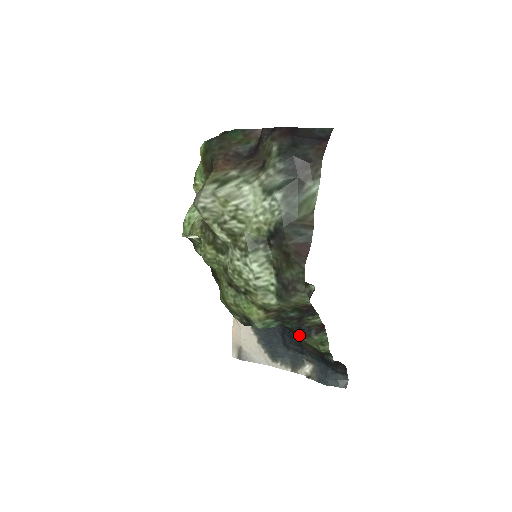
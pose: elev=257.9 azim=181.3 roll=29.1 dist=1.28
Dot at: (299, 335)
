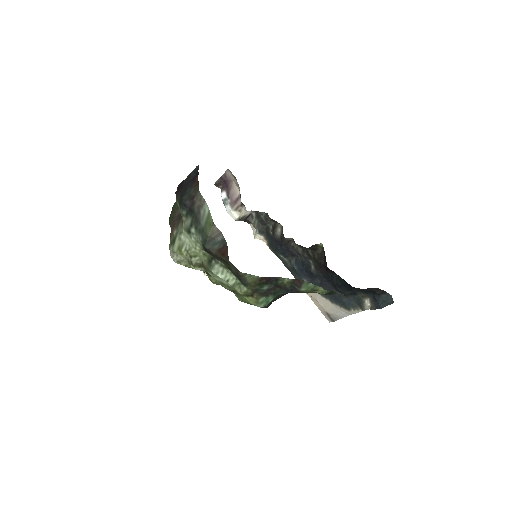
Dot at: occluded
